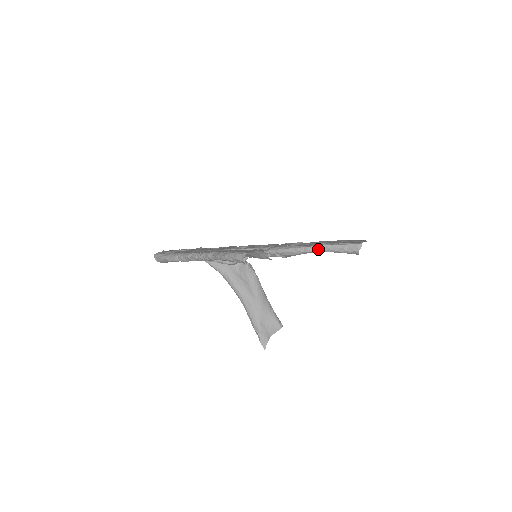
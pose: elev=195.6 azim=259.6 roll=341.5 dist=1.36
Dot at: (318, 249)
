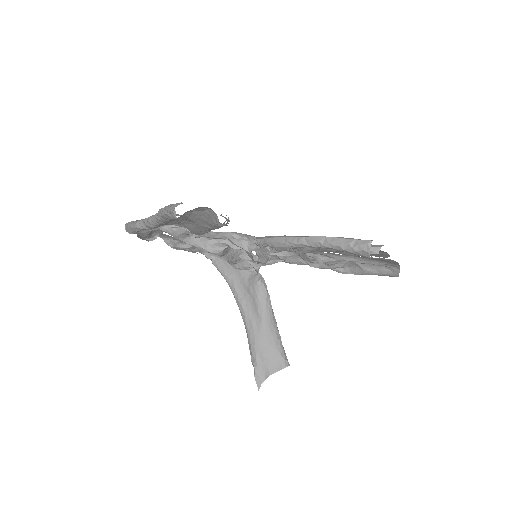
Dot at: (314, 241)
